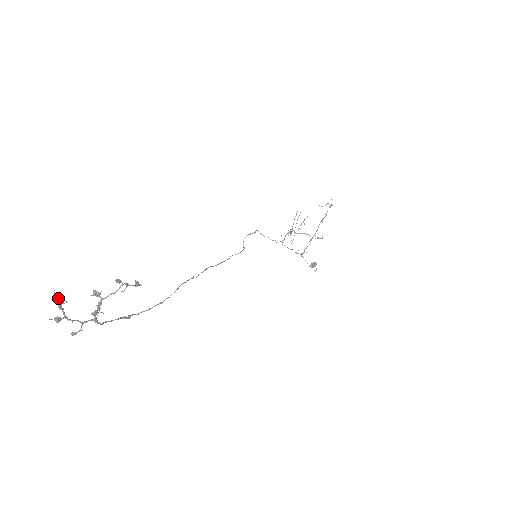
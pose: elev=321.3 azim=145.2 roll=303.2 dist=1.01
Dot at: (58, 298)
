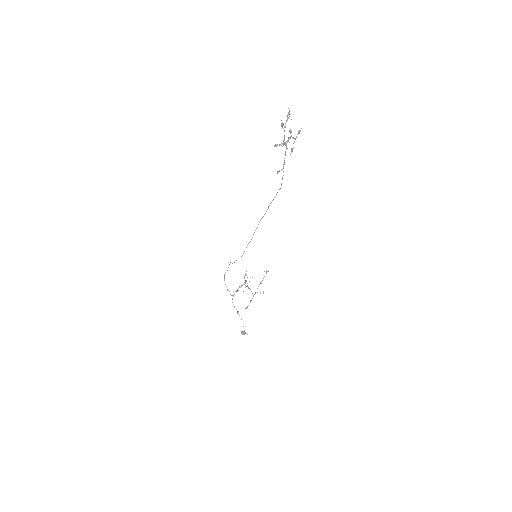
Dot at: (289, 112)
